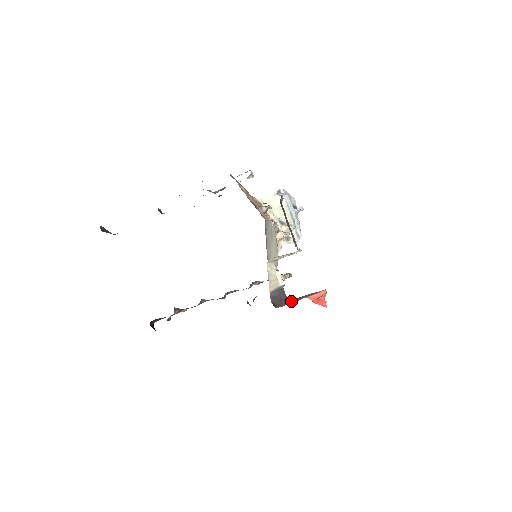
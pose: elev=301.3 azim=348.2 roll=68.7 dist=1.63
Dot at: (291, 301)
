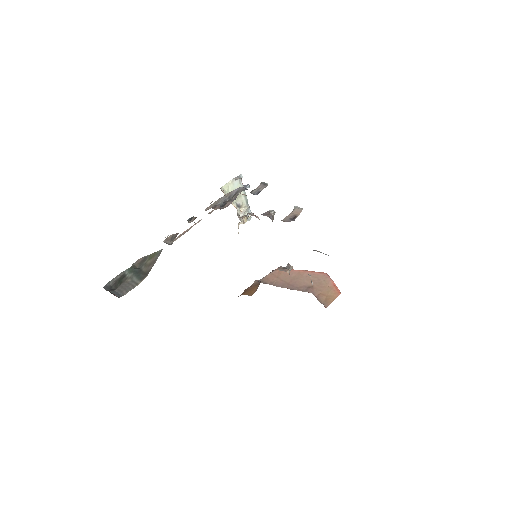
Dot at: (311, 291)
